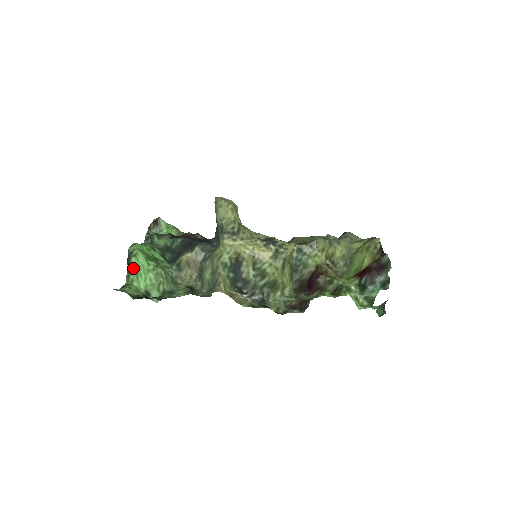
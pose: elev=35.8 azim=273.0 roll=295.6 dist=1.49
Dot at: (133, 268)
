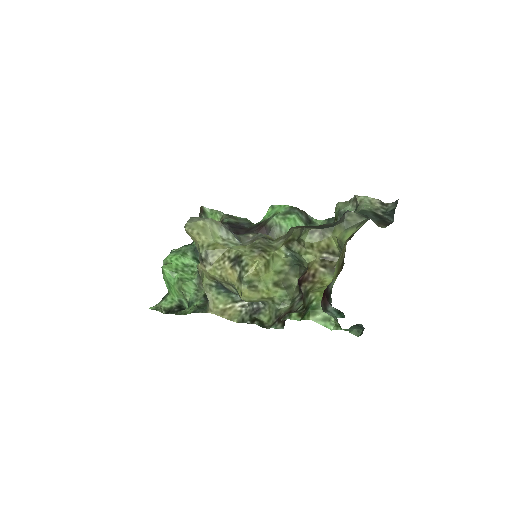
Dot at: (165, 282)
